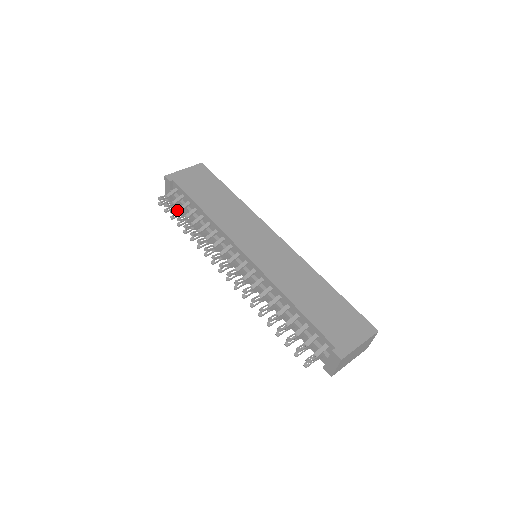
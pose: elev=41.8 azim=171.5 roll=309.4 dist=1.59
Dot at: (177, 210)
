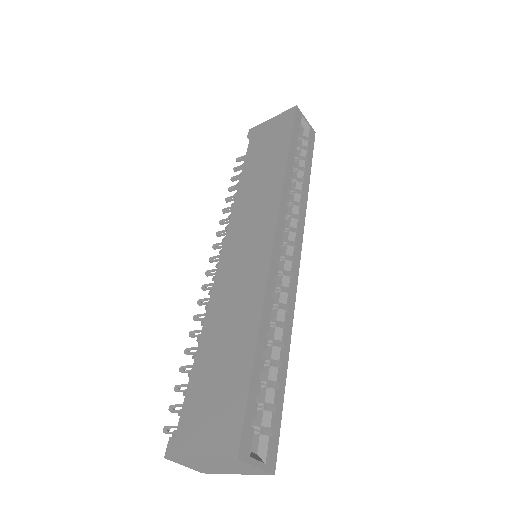
Dot at: occluded
